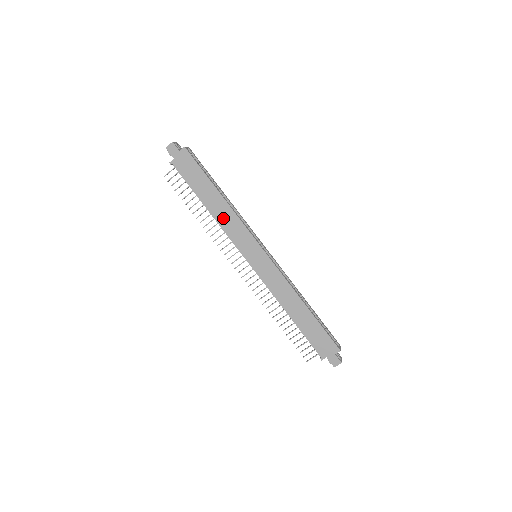
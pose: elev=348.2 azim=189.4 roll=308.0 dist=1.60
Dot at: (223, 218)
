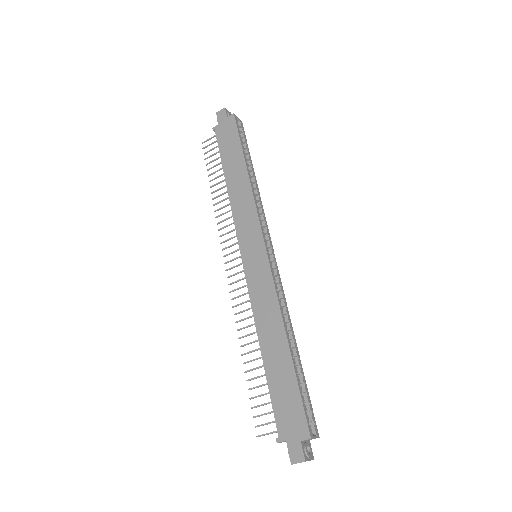
Dot at: (237, 196)
